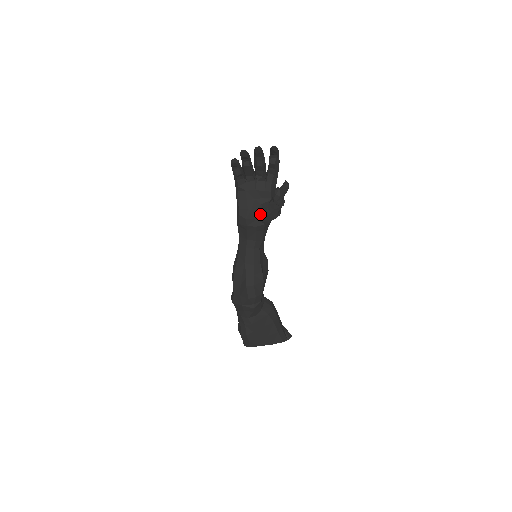
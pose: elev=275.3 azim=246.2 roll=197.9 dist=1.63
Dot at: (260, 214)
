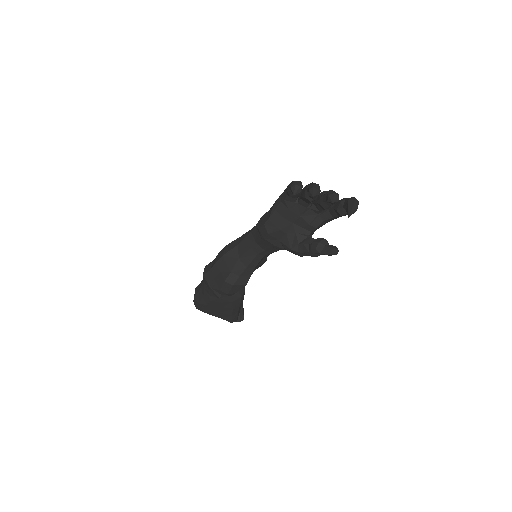
Dot at: (287, 241)
